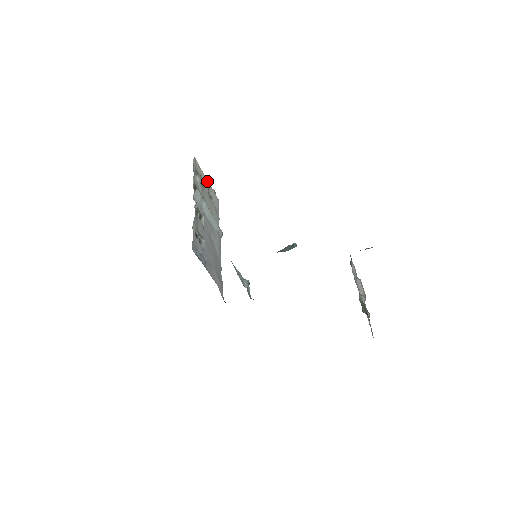
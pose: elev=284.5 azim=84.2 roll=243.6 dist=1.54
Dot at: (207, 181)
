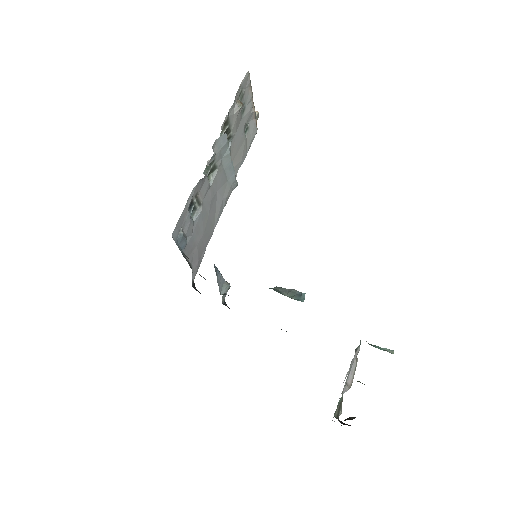
Dot at: (252, 106)
